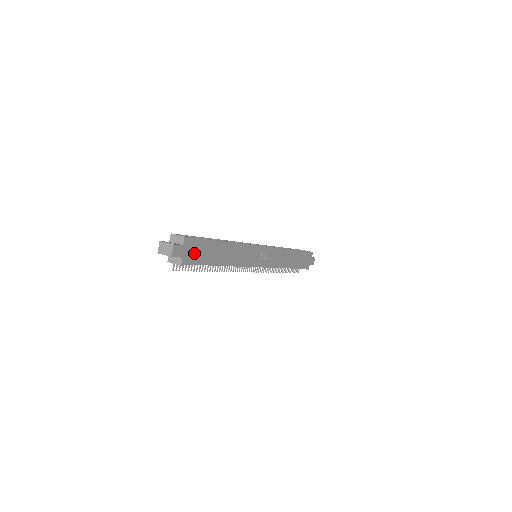
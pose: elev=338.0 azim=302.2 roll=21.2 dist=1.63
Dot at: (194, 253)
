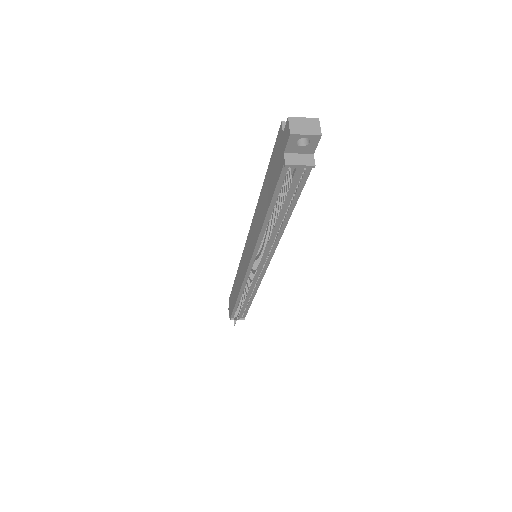
Dot at: occluded
